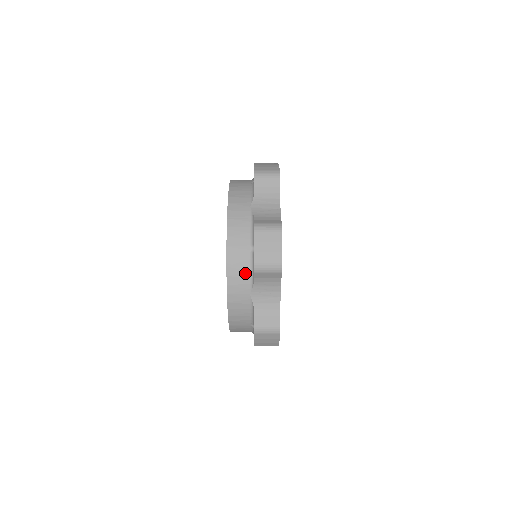
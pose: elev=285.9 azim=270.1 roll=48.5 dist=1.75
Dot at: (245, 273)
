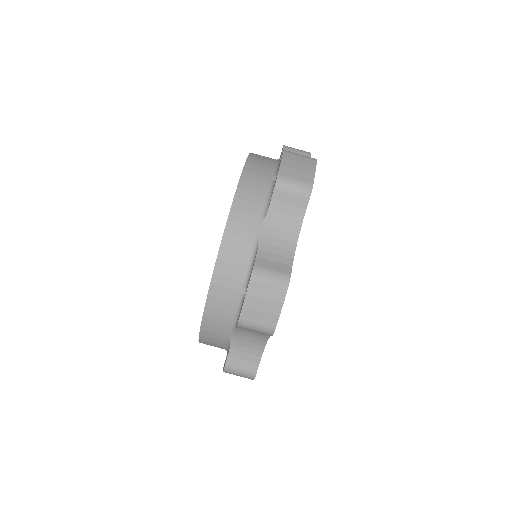
Dot at: (259, 200)
